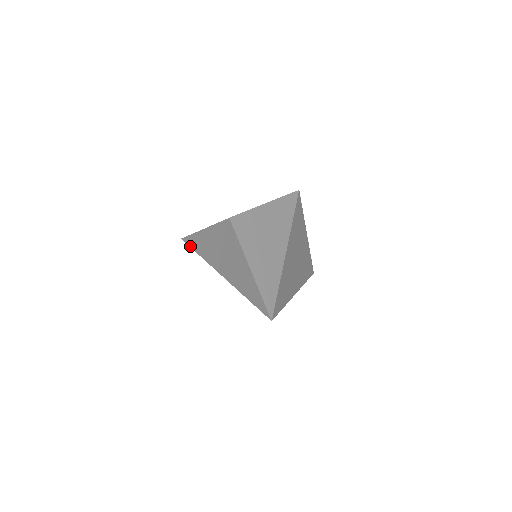
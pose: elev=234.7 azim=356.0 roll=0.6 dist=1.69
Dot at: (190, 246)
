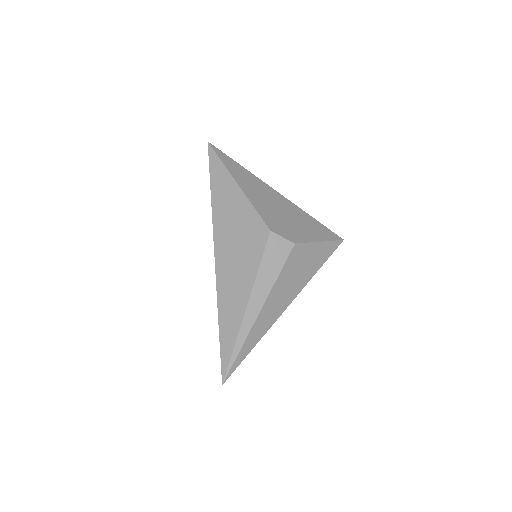
Dot at: (210, 171)
